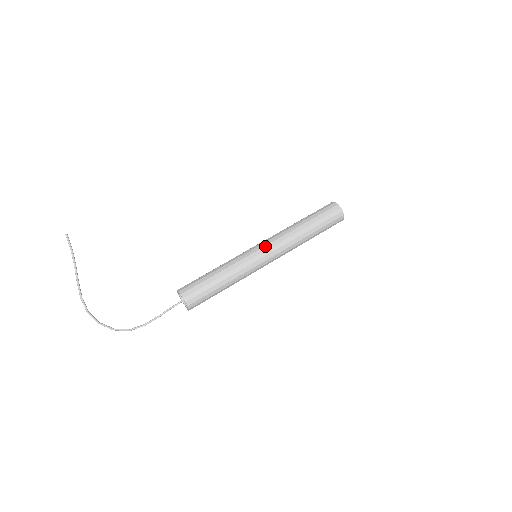
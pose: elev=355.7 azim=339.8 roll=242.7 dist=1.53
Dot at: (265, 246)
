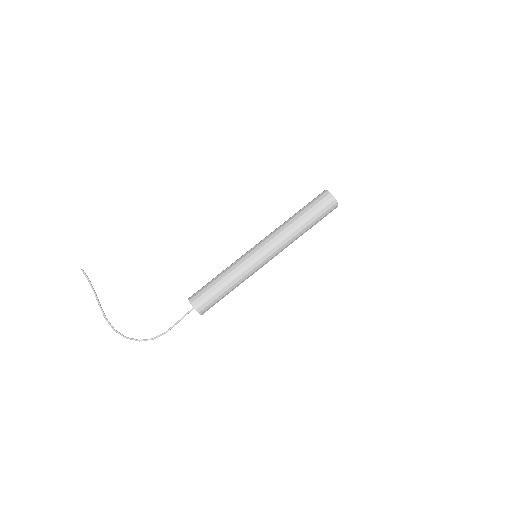
Dot at: (262, 247)
